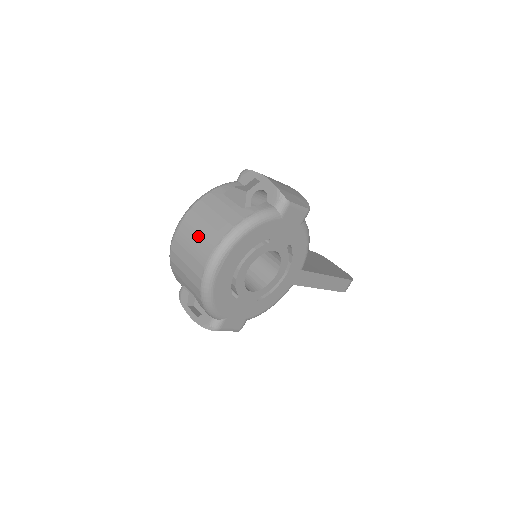
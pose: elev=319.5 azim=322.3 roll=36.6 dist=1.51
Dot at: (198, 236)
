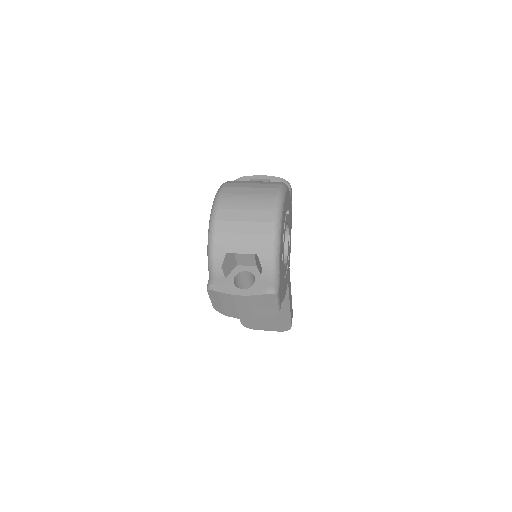
Dot at: (250, 195)
